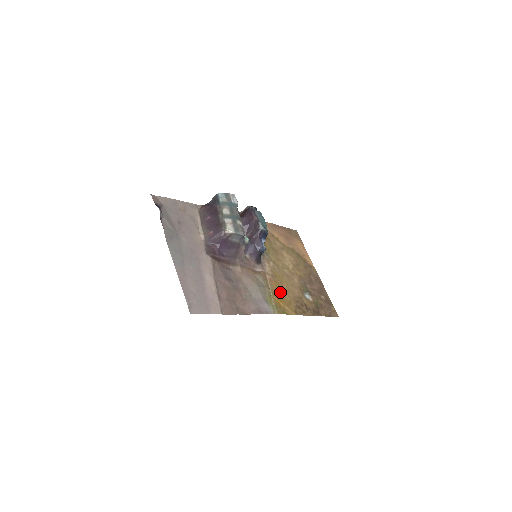
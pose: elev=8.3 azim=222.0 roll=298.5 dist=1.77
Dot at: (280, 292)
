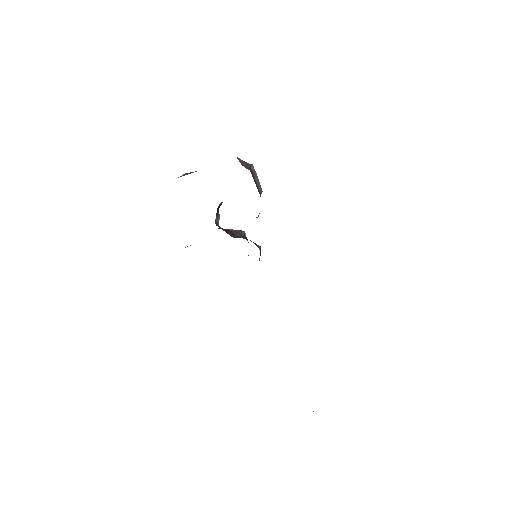
Dot at: occluded
